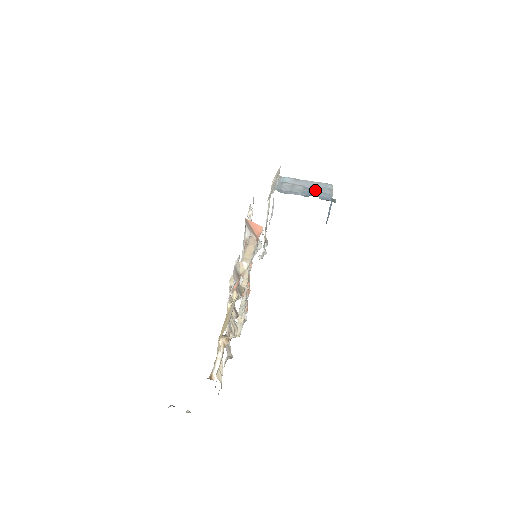
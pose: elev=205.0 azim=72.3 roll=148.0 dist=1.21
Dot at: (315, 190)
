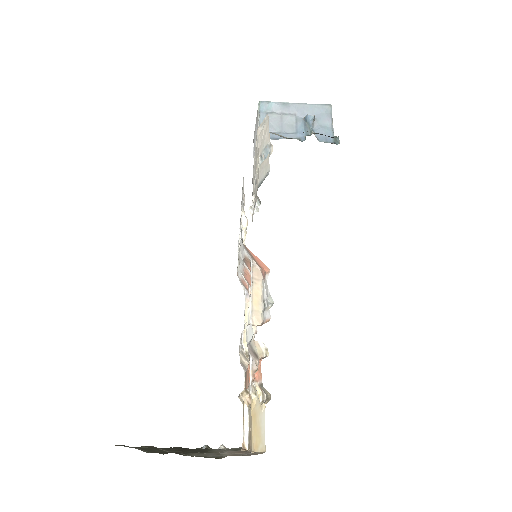
Dot at: (311, 124)
